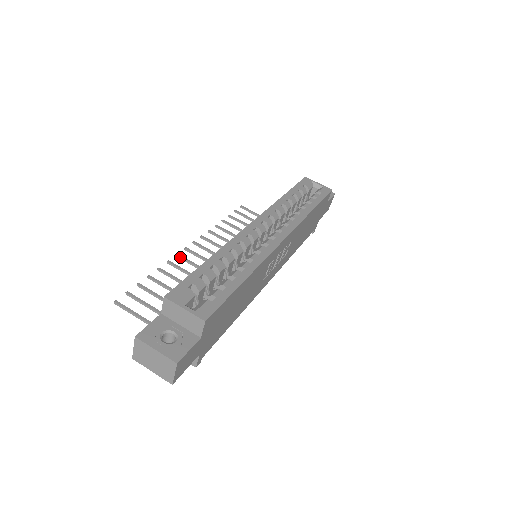
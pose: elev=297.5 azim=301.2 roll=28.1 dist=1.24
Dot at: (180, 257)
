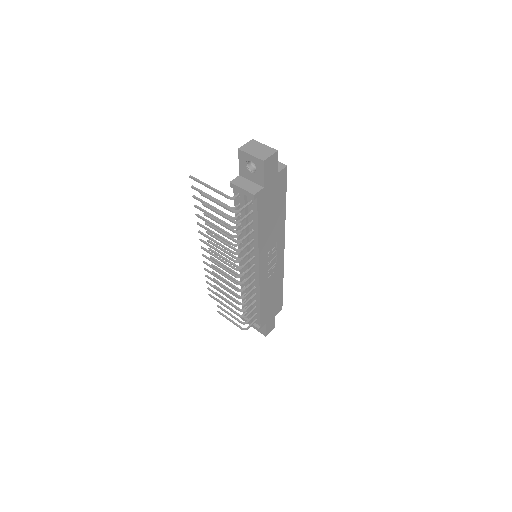
Dot at: (202, 232)
